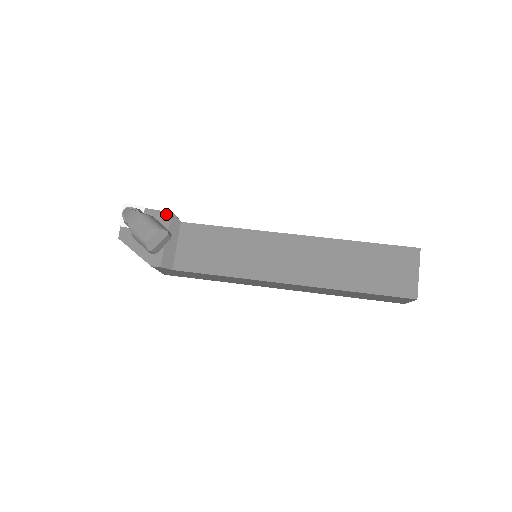
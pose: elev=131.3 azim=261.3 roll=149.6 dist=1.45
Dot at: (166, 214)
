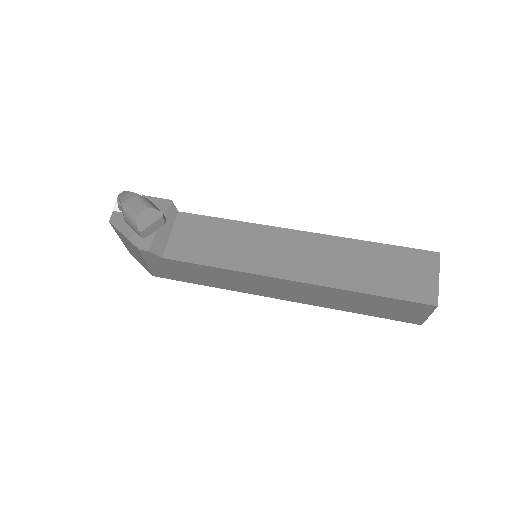
Dot at: (164, 201)
